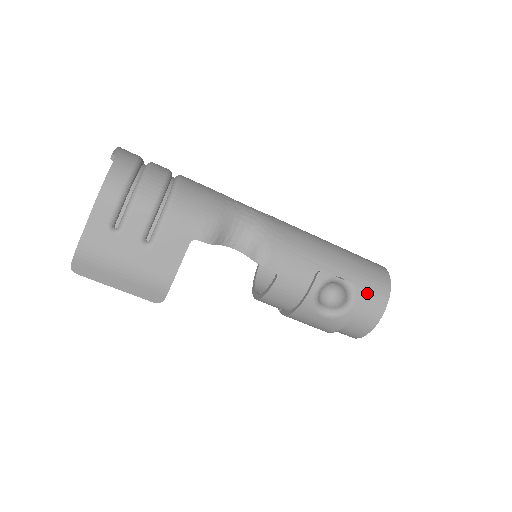
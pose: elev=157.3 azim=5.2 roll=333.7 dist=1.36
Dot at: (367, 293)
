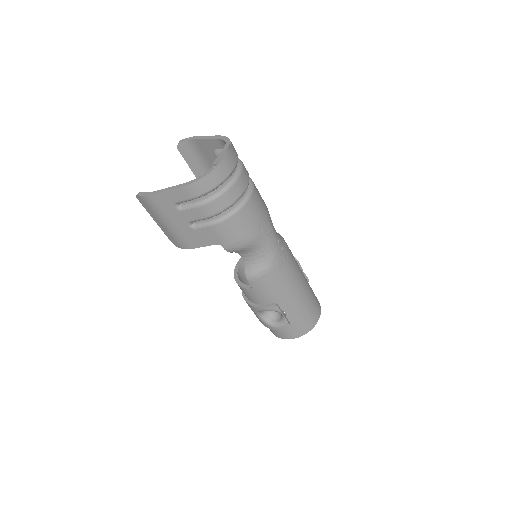
Dot at: (291, 328)
